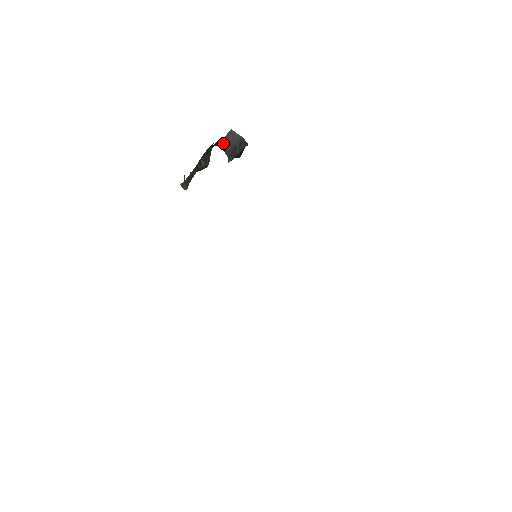
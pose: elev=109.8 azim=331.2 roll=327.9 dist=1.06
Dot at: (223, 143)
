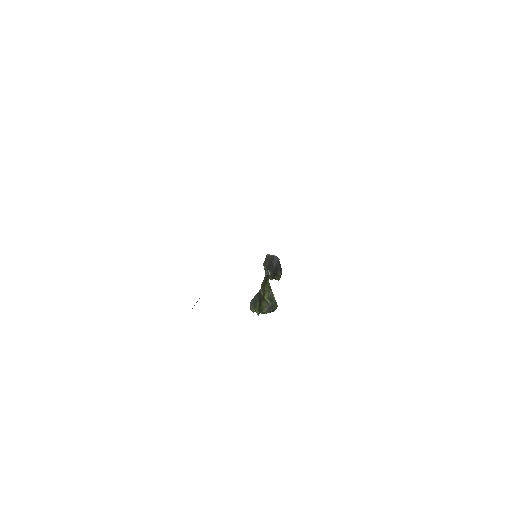
Dot at: (265, 265)
